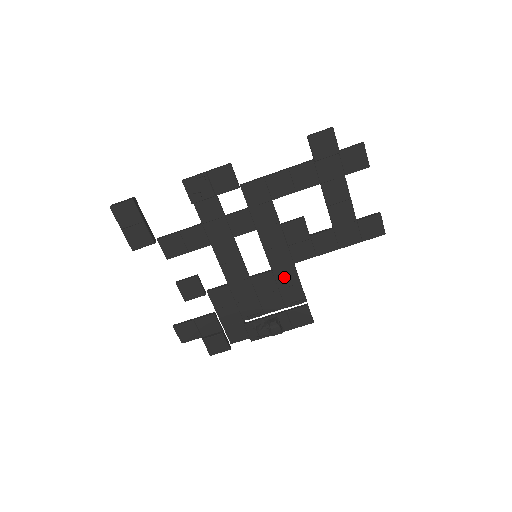
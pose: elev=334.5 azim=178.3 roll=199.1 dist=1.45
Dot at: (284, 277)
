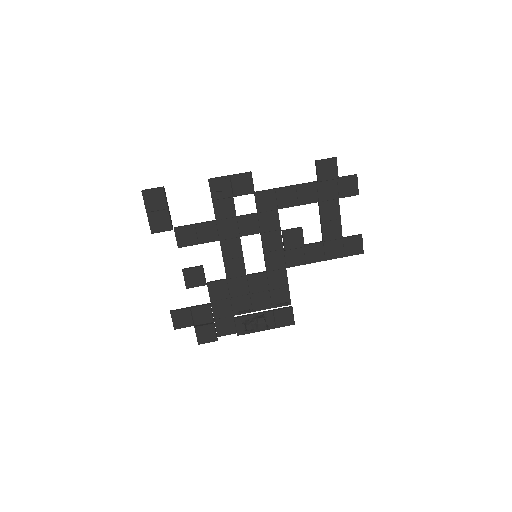
Dot at: (276, 279)
